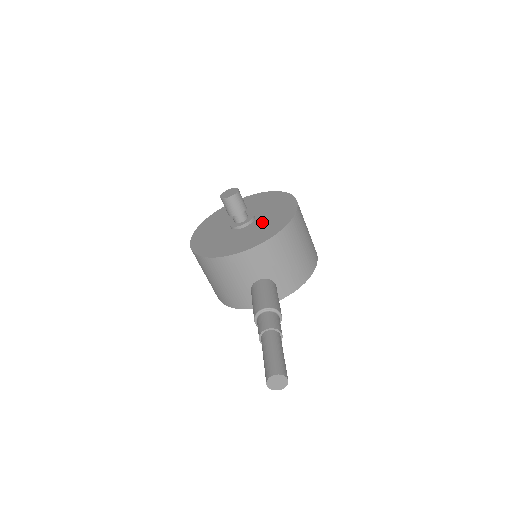
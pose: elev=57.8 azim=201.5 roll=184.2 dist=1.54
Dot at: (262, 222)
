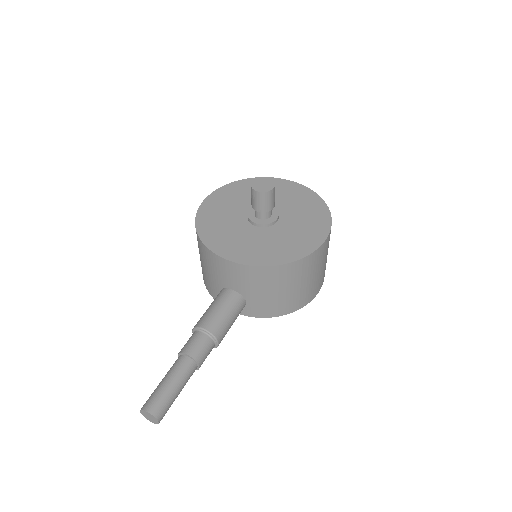
Dot at: (275, 236)
